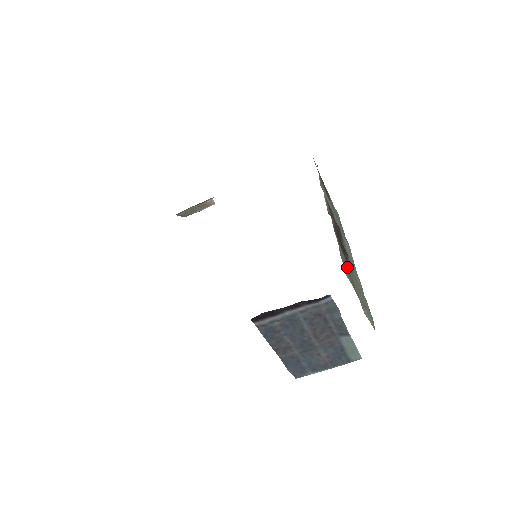
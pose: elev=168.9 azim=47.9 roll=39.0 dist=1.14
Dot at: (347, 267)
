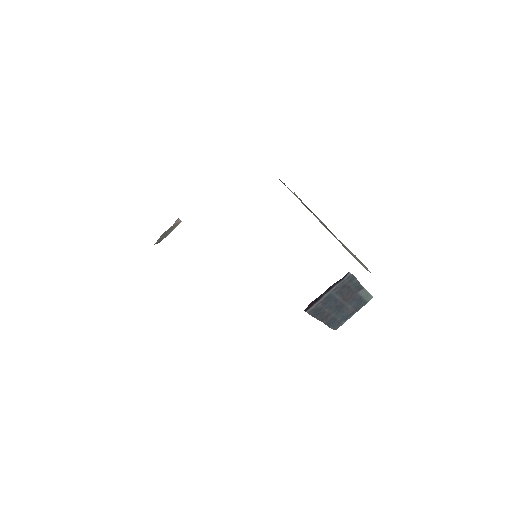
Dot at: occluded
